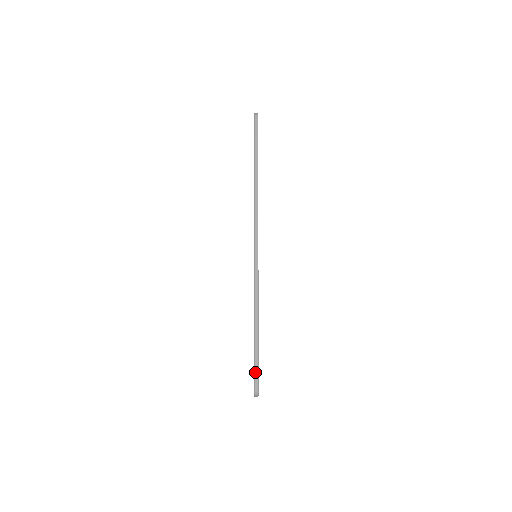
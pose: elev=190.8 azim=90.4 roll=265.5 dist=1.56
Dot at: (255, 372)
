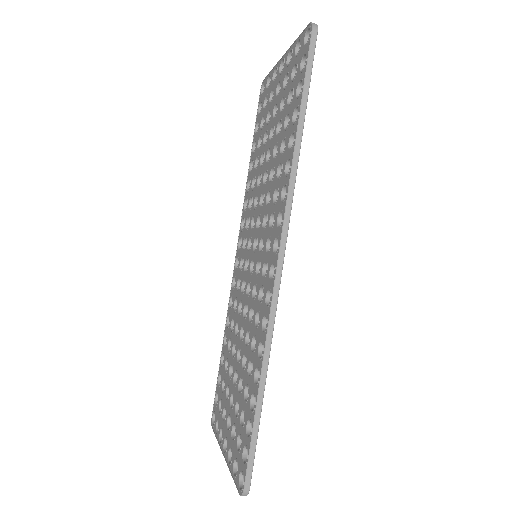
Dot at: (248, 466)
